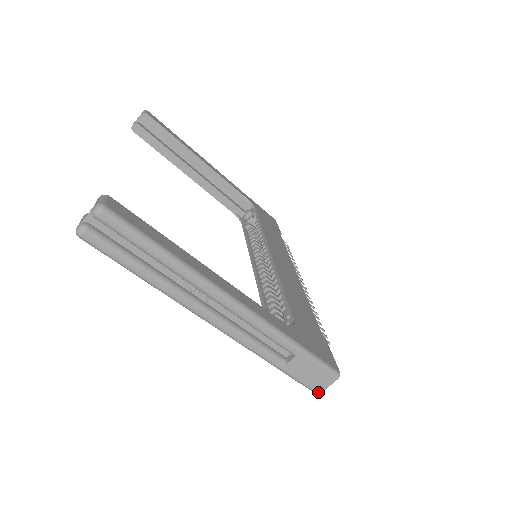
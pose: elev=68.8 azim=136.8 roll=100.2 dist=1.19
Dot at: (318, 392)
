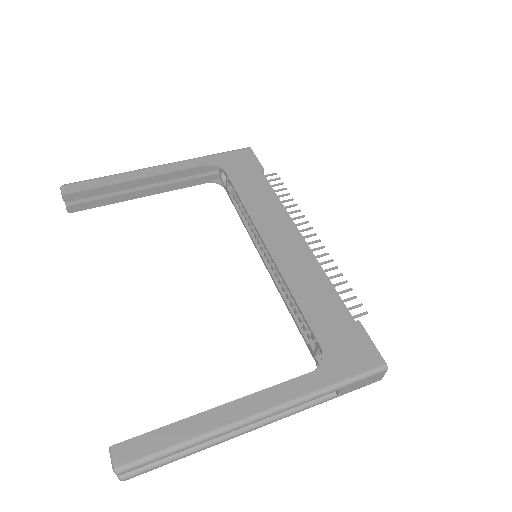
Dot at: occluded
